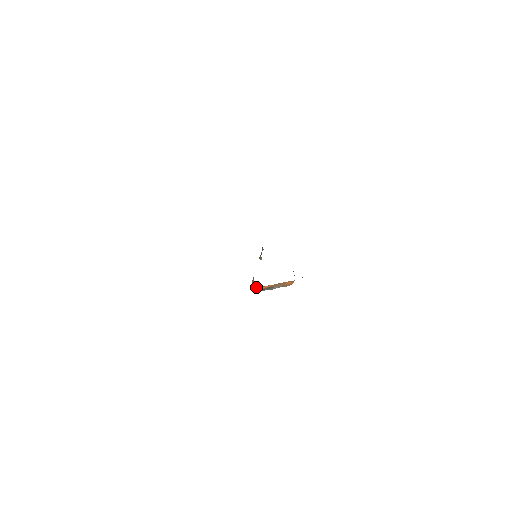
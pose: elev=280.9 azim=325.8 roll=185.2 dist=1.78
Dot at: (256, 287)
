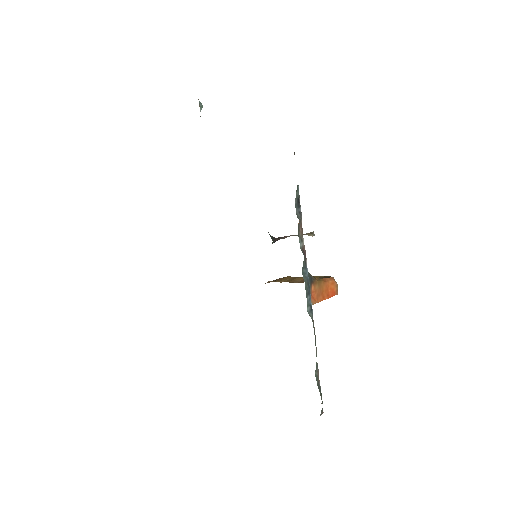
Dot at: occluded
